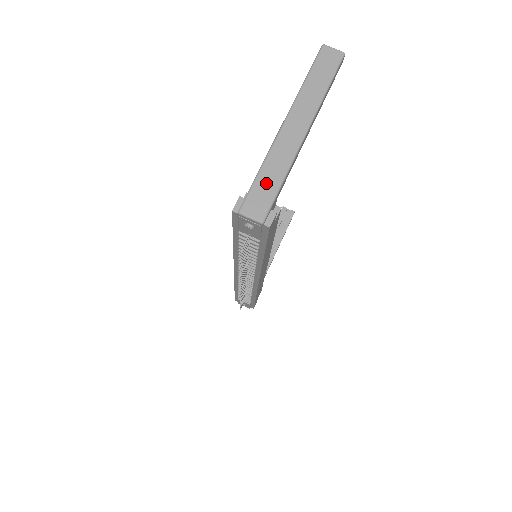
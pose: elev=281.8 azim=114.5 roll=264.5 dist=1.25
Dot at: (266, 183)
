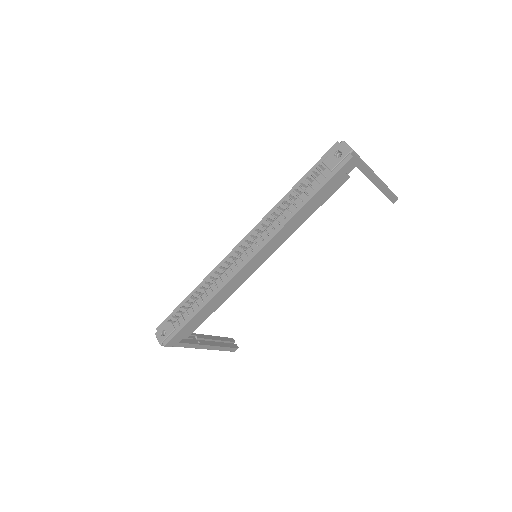
Dot at: occluded
